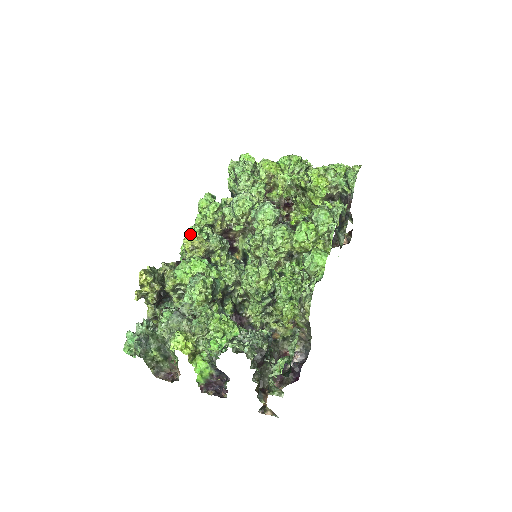
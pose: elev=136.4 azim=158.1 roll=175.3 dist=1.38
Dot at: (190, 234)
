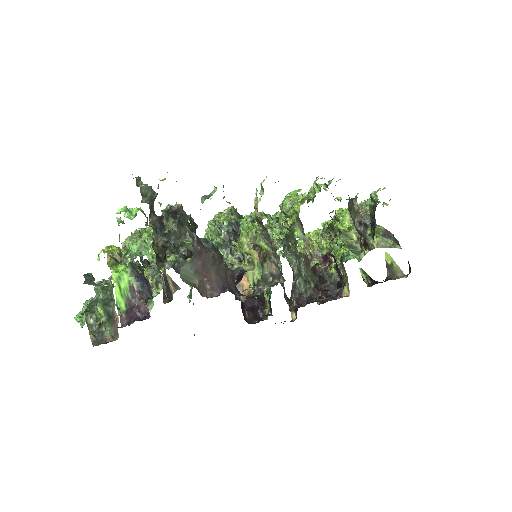
Dot at: occluded
